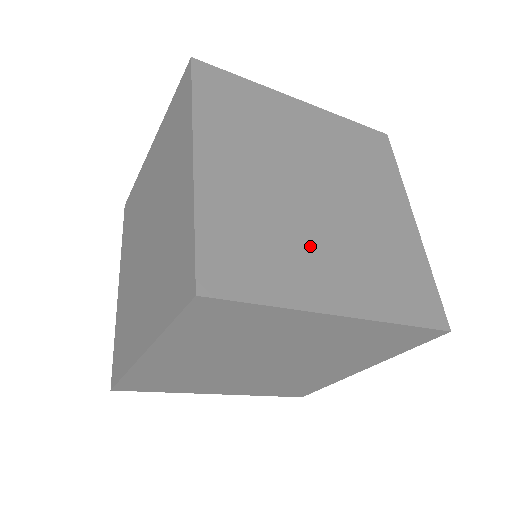
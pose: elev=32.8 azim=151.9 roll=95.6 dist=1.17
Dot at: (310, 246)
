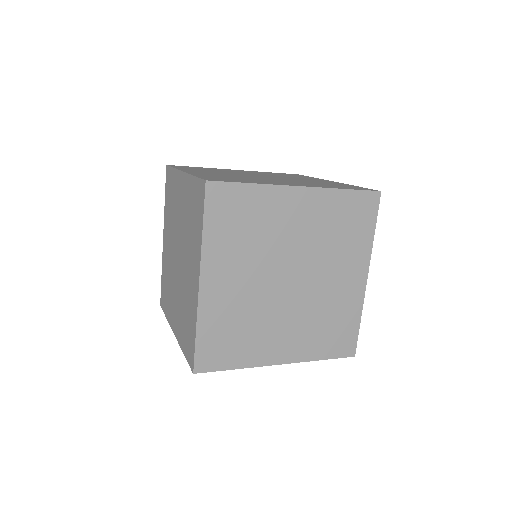
Dot at: (267, 180)
